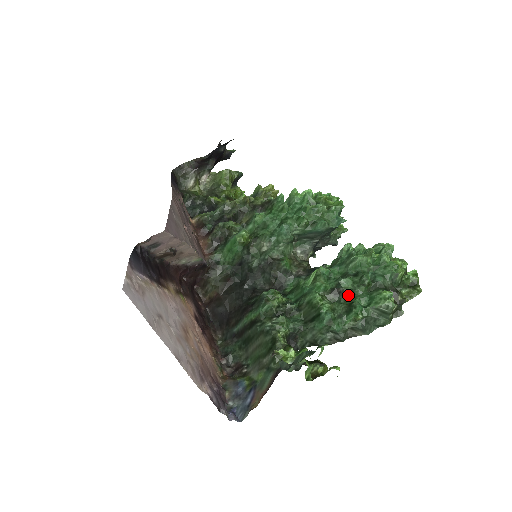
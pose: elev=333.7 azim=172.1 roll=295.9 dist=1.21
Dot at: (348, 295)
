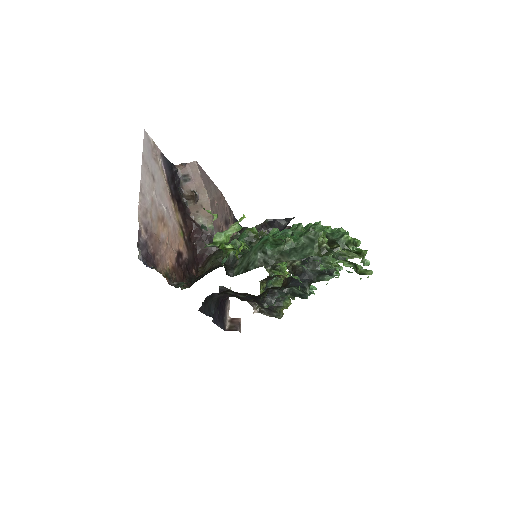
Dot at: occluded
